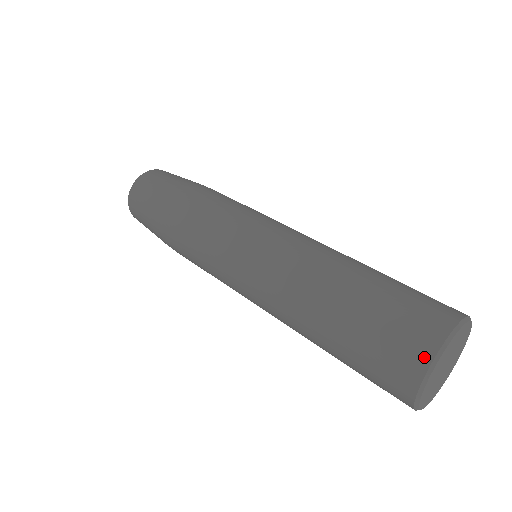
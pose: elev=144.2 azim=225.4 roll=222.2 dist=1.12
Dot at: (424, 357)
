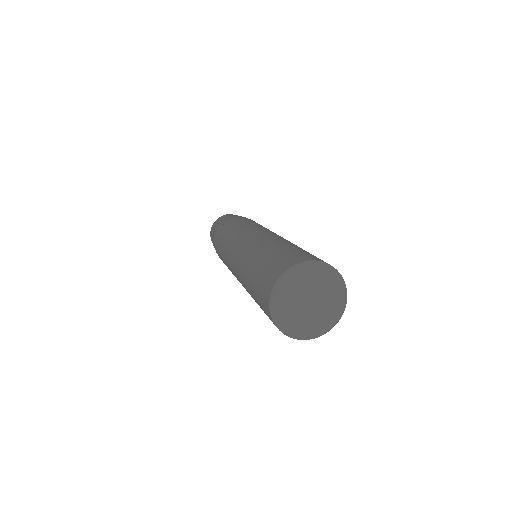
Dot at: (276, 277)
